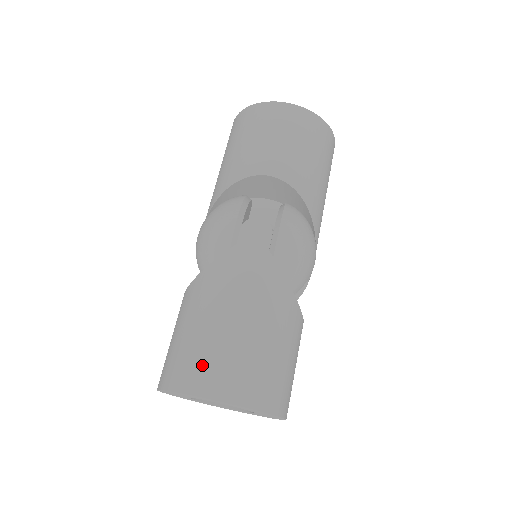
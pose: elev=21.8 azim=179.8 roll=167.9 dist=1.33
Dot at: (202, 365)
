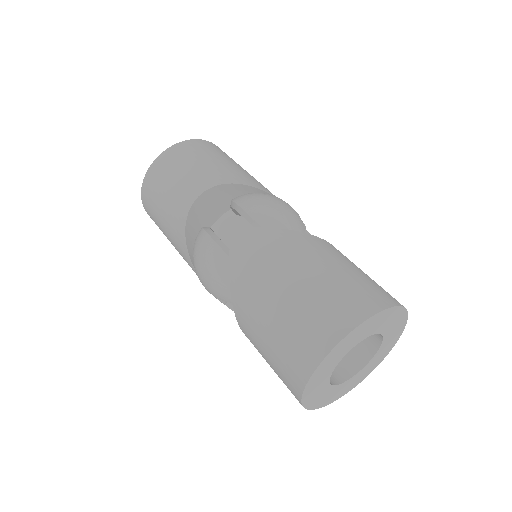
Dot at: (303, 335)
